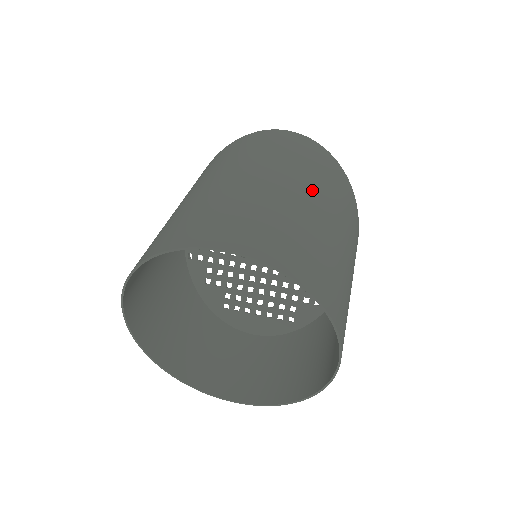
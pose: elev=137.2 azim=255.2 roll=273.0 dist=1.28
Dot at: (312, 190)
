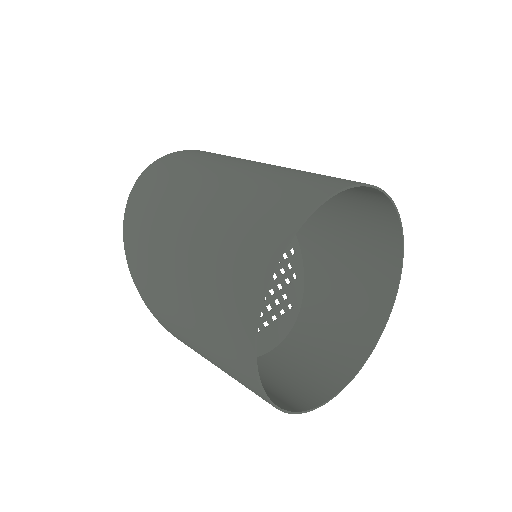
Dot at: occluded
